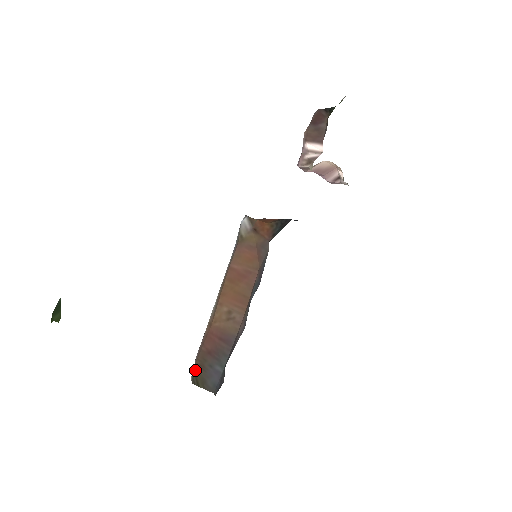
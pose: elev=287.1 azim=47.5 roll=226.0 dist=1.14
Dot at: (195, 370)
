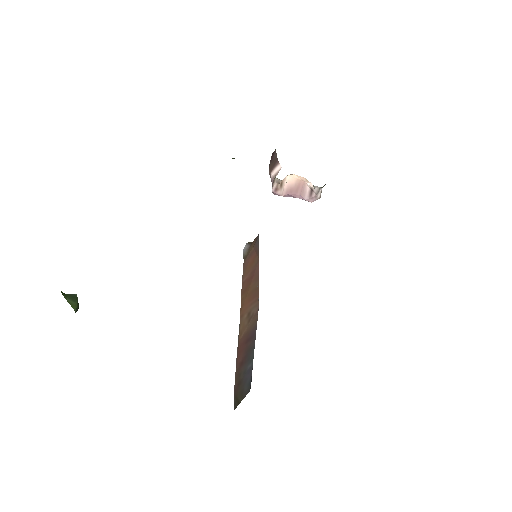
Dot at: (235, 394)
